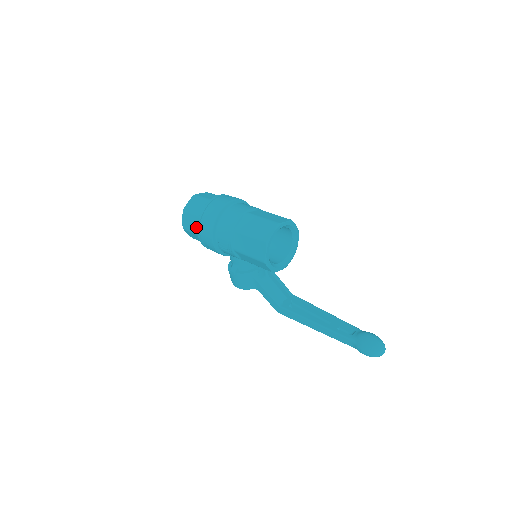
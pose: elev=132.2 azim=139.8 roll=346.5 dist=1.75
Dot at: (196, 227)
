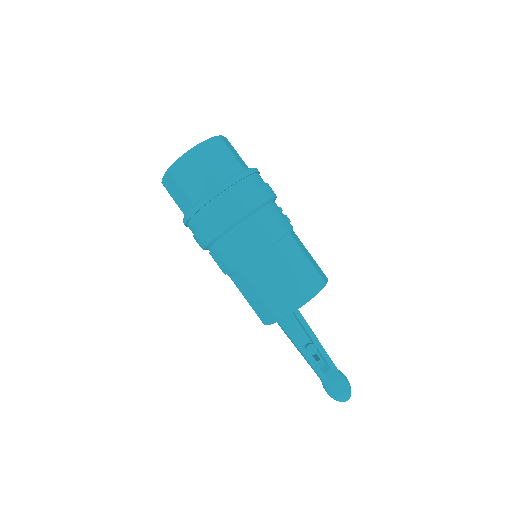
Dot at: (183, 206)
